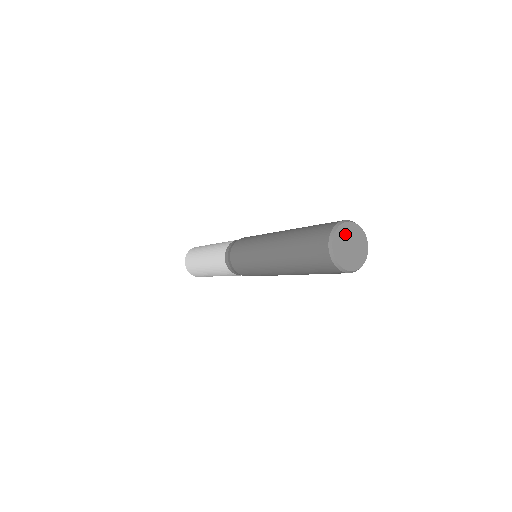
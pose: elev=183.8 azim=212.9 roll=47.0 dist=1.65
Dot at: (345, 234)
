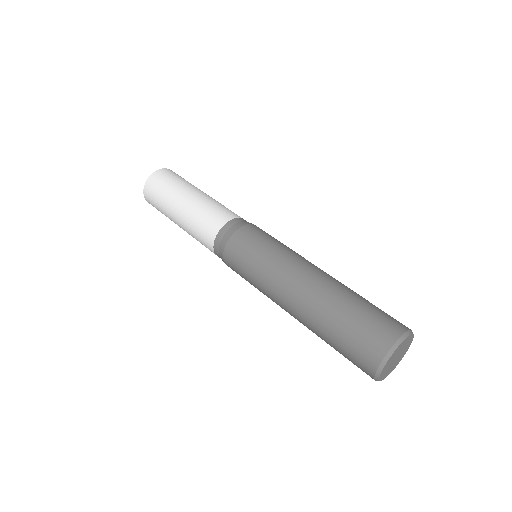
Dot at: (388, 366)
